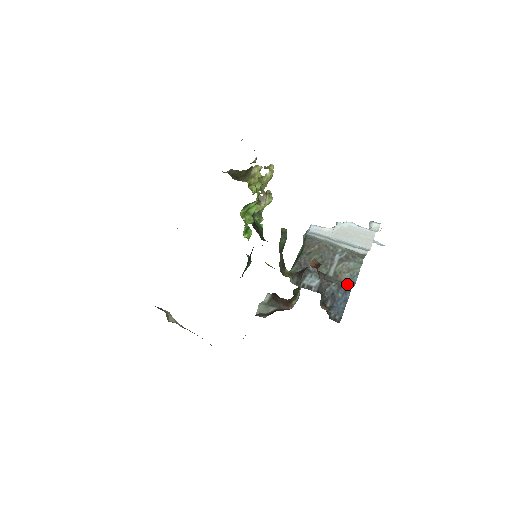
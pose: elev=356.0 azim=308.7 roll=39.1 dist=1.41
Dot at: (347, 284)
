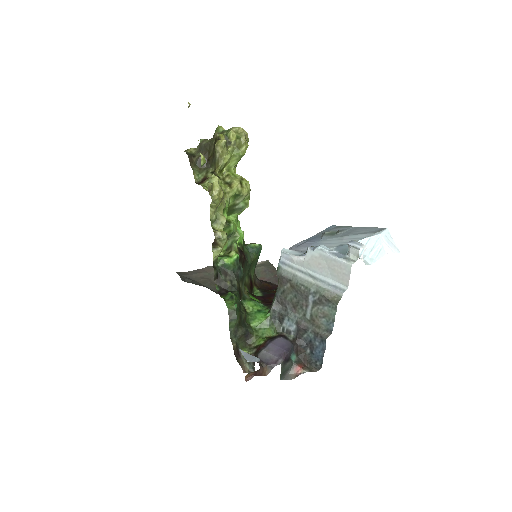
Dot at: (323, 331)
